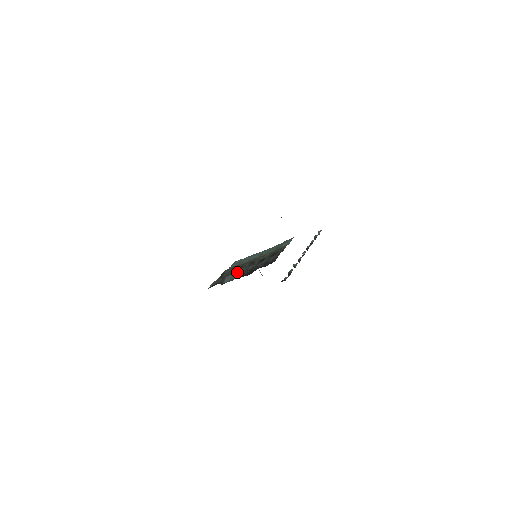
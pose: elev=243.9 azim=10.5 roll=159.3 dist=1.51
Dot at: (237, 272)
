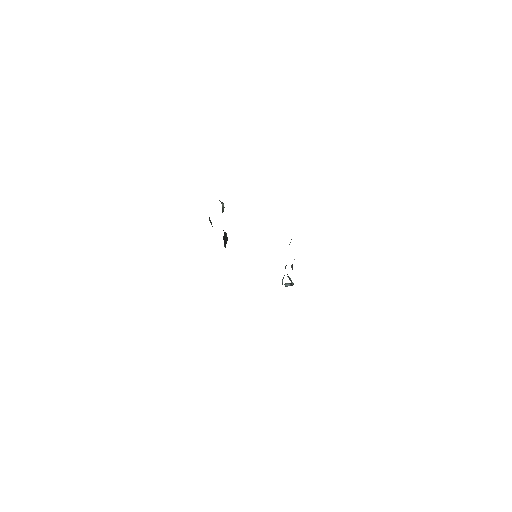
Dot at: occluded
